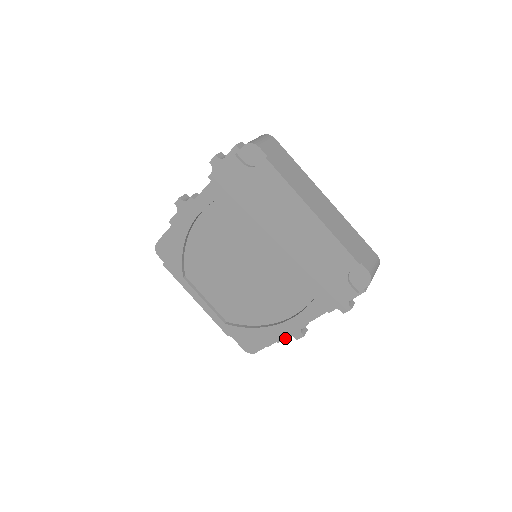
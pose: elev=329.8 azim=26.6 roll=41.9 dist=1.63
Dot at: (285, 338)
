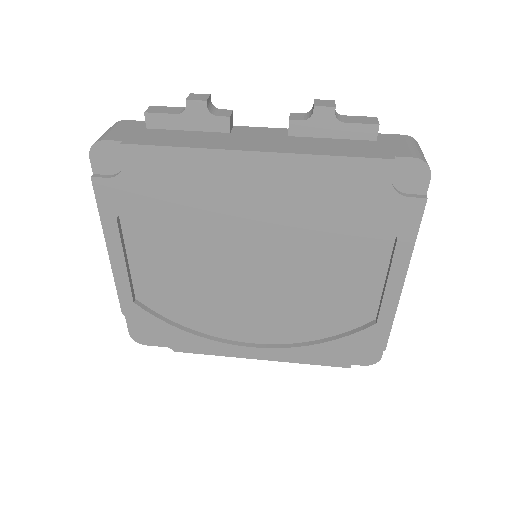
Dot at: occluded
